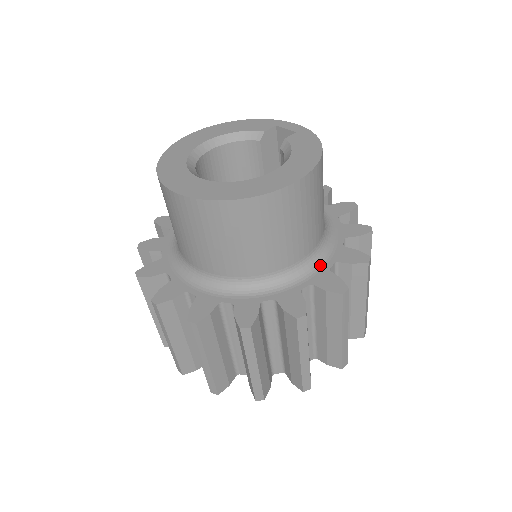
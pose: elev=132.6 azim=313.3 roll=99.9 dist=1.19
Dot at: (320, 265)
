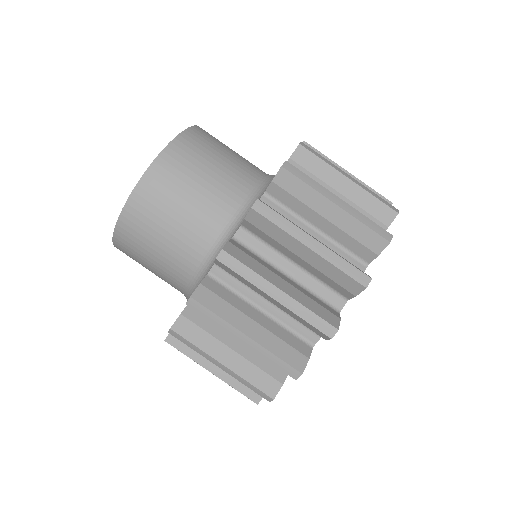
Dot at: occluded
